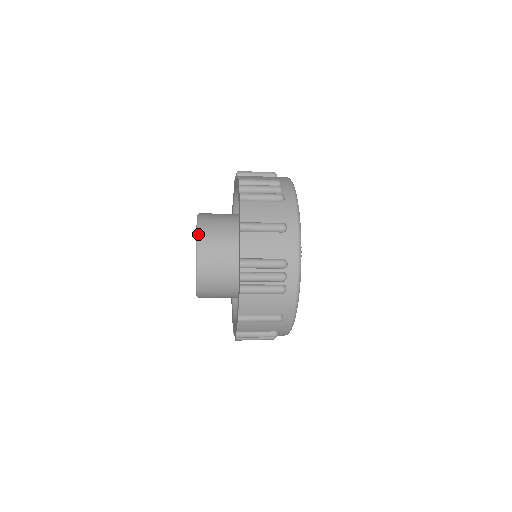
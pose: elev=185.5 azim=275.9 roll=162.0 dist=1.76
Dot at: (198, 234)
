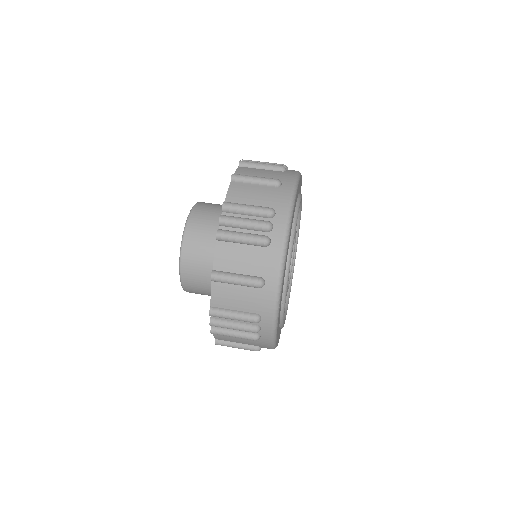
Dot at: (182, 248)
